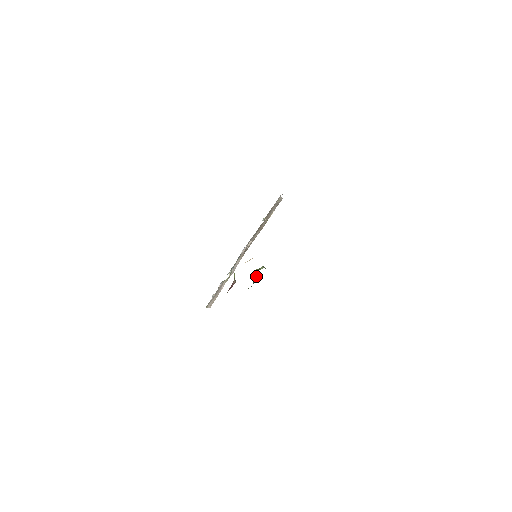
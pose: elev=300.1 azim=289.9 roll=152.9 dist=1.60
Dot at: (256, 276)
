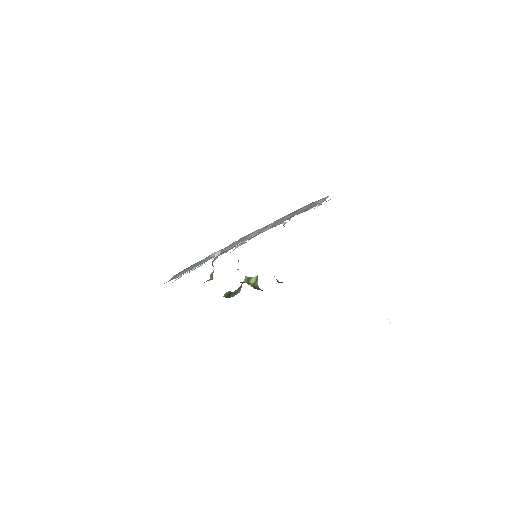
Dot at: (239, 288)
